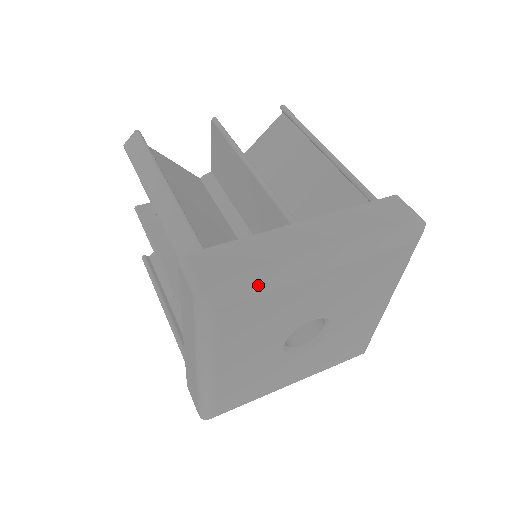
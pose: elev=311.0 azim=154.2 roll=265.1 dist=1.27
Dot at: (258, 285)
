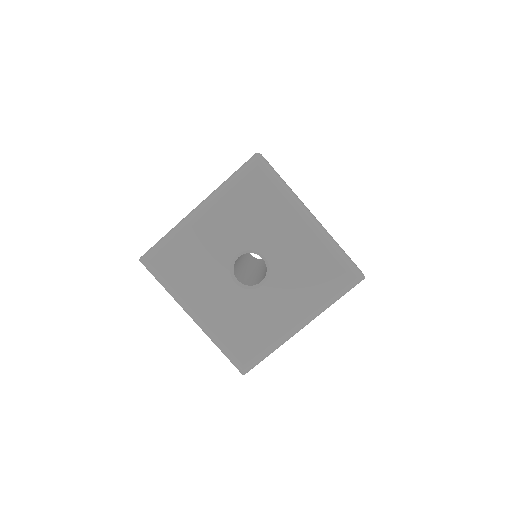
Dot at: (279, 183)
